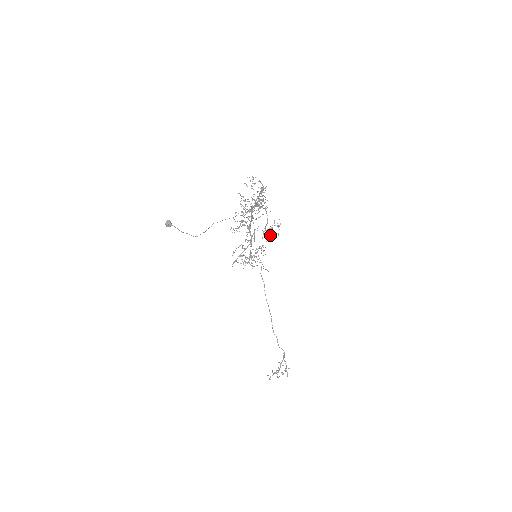
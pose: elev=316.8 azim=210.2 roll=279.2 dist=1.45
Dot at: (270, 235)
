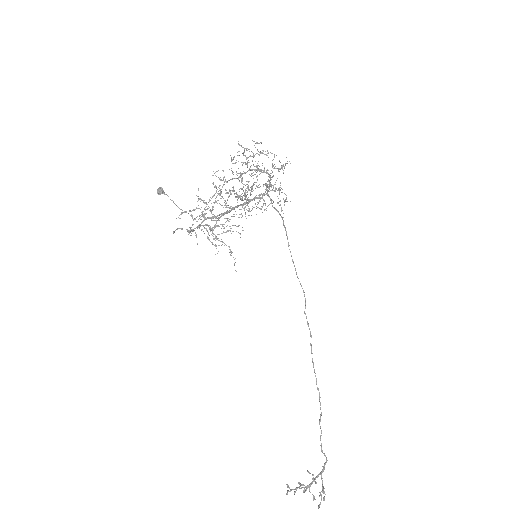
Dot at: (228, 196)
